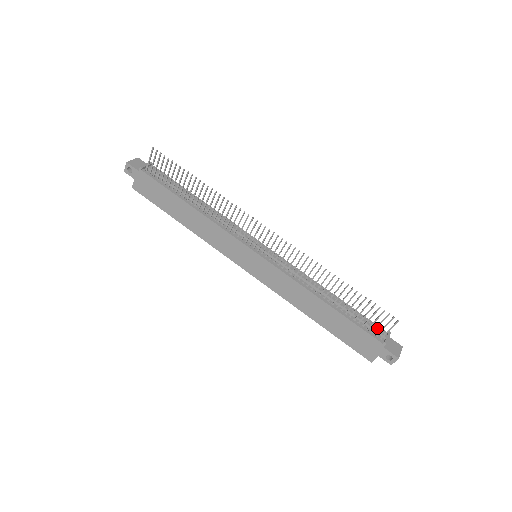
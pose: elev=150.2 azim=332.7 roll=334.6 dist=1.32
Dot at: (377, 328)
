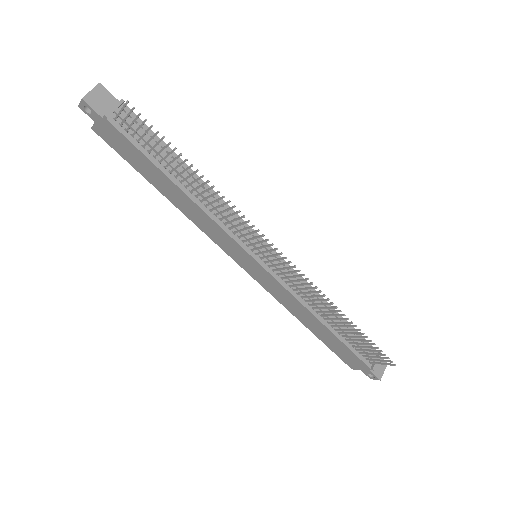
Dot at: (369, 348)
